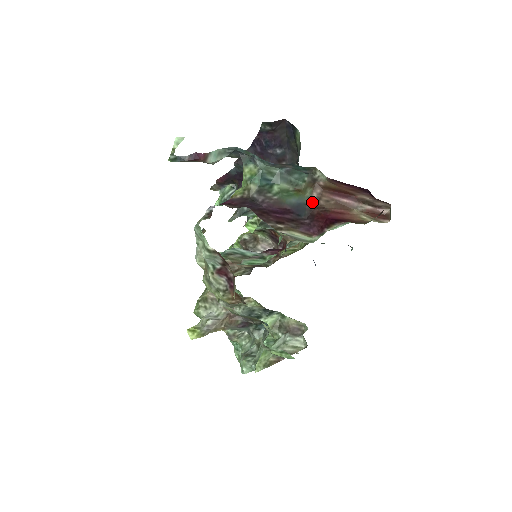
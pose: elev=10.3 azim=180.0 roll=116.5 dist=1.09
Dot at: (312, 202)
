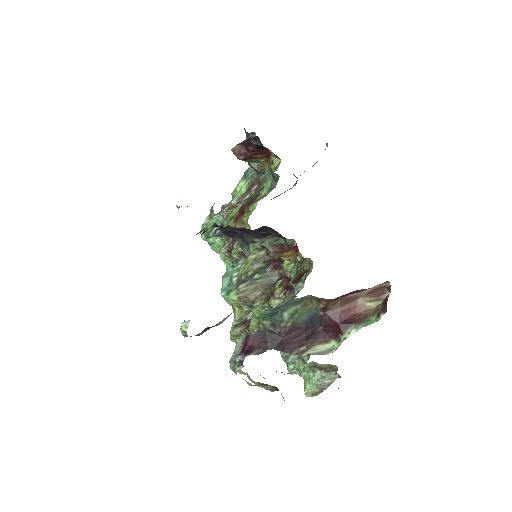
Dot at: (321, 310)
